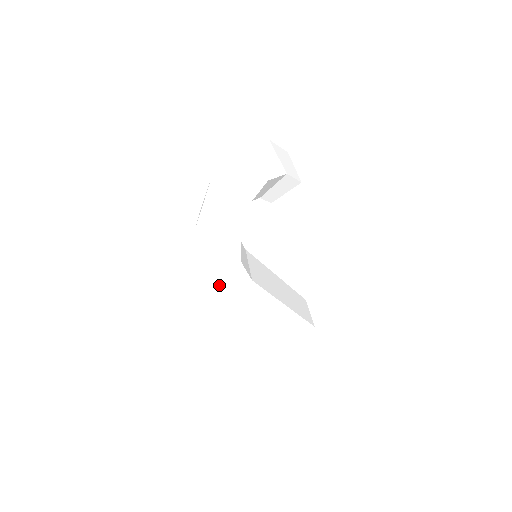
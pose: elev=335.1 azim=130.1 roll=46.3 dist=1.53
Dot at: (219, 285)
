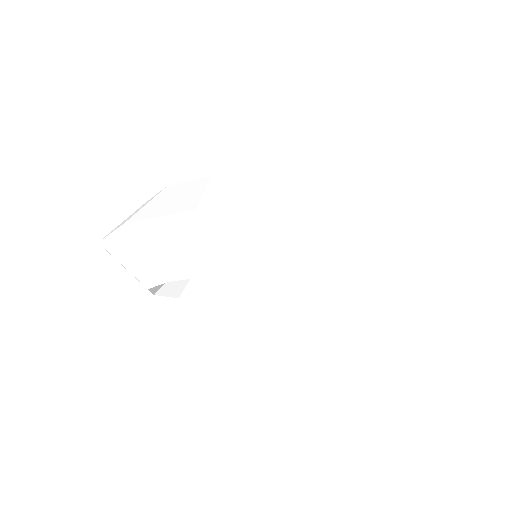
Dot at: occluded
